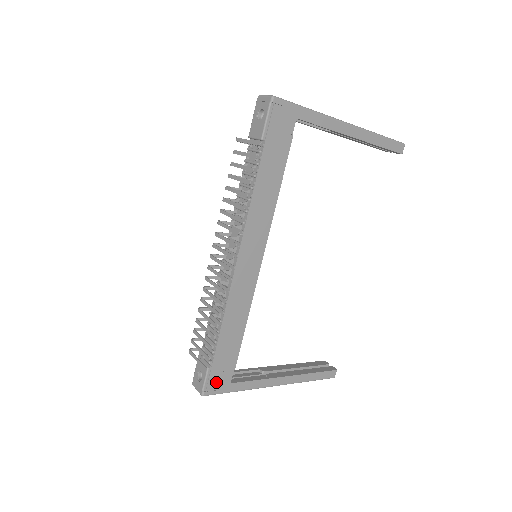
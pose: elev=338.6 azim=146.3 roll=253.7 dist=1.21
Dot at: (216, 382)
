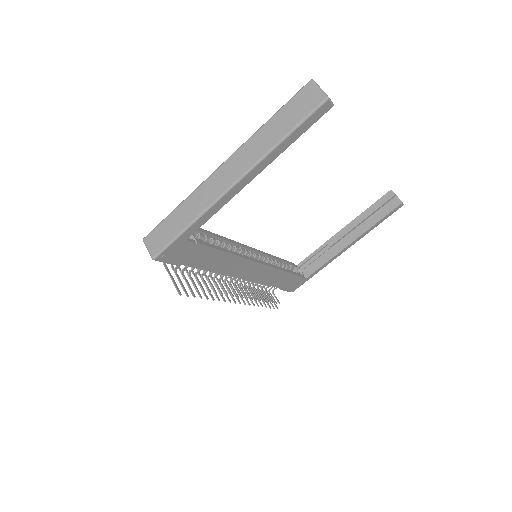
Dot at: (295, 286)
